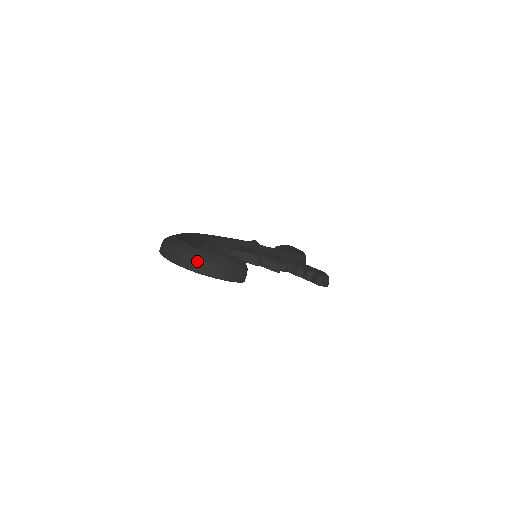
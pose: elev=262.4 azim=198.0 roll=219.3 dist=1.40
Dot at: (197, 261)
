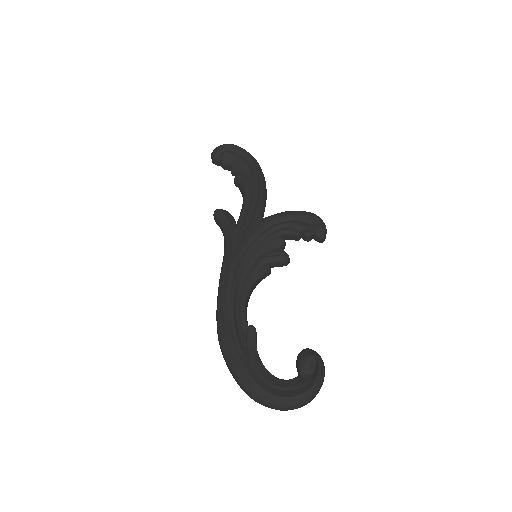
Dot at: (301, 405)
